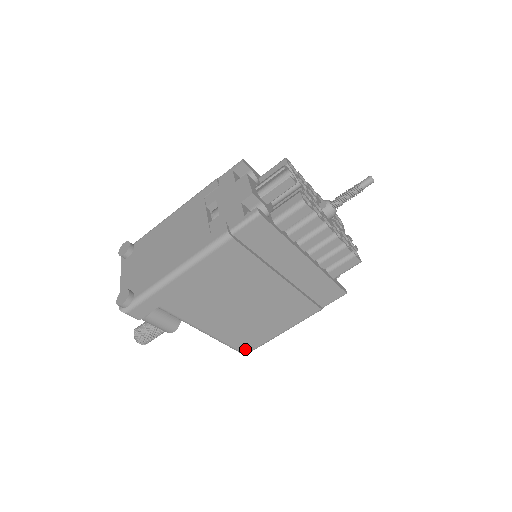
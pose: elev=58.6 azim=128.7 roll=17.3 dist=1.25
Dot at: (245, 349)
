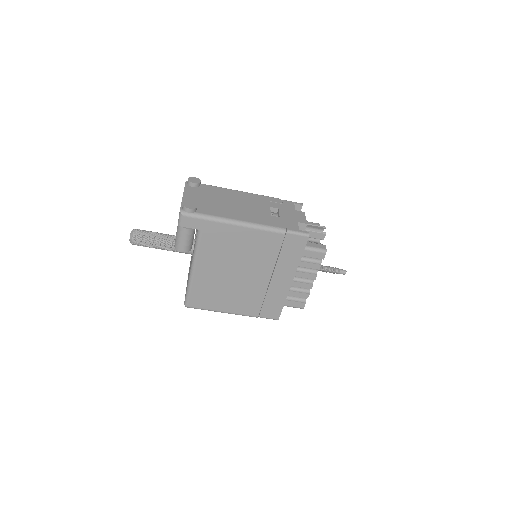
Dot at: (192, 303)
